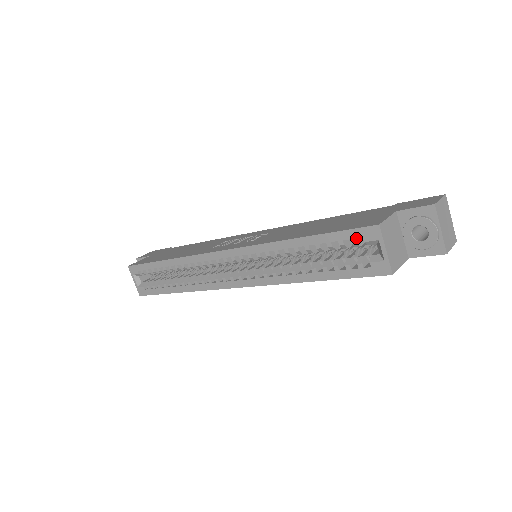
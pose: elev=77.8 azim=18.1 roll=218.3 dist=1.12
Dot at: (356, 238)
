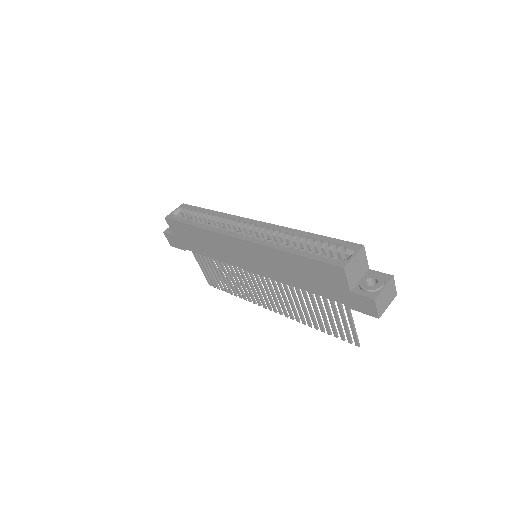
Dot at: (343, 247)
